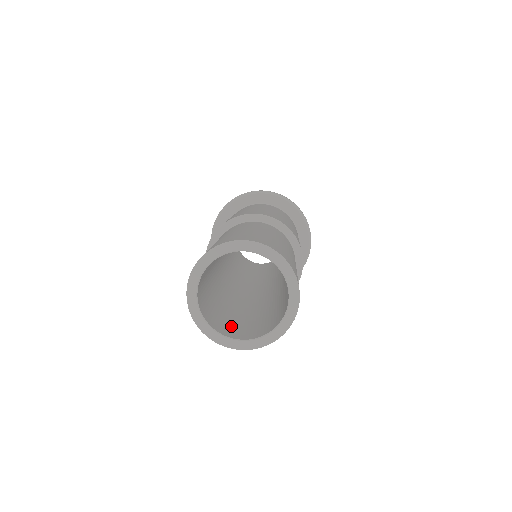
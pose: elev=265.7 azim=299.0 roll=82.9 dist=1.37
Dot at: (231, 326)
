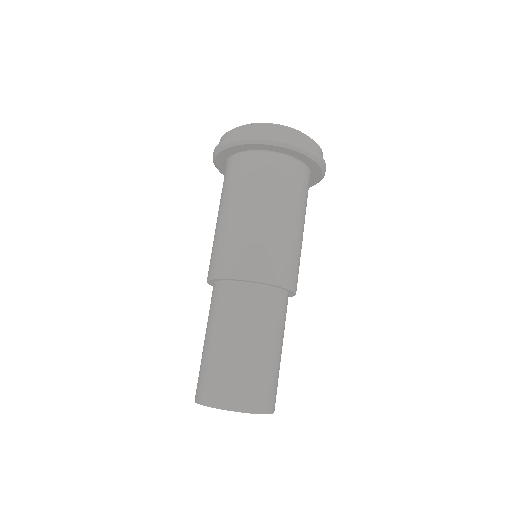
Dot at: occluded
